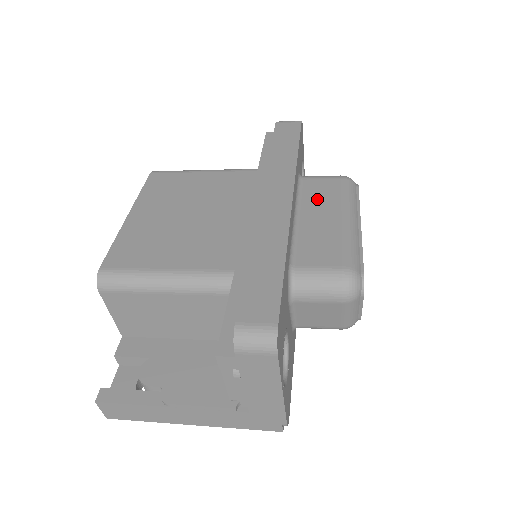
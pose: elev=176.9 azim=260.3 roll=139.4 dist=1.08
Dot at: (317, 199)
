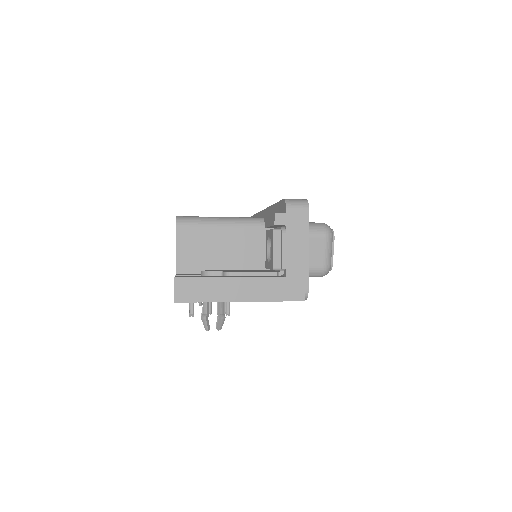
Dot at: occluded
